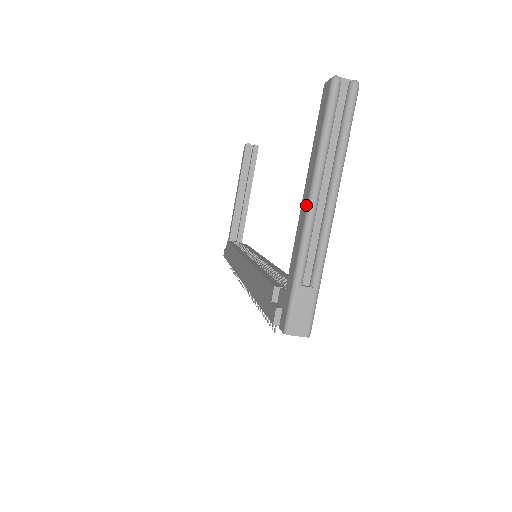
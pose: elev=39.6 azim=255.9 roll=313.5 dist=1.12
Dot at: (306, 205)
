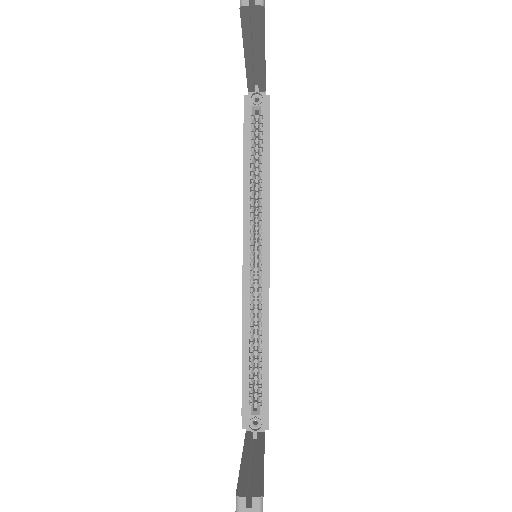
Dot at: occluded
